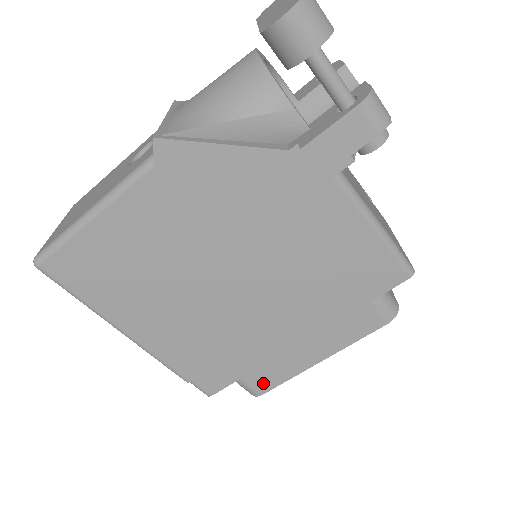
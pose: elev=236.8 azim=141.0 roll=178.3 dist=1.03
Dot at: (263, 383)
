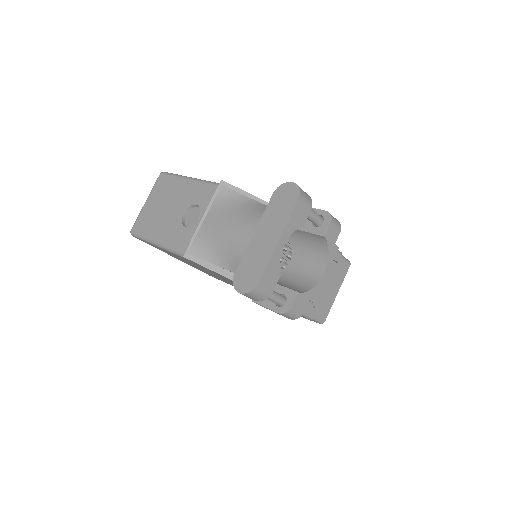
Dot at: occluded
